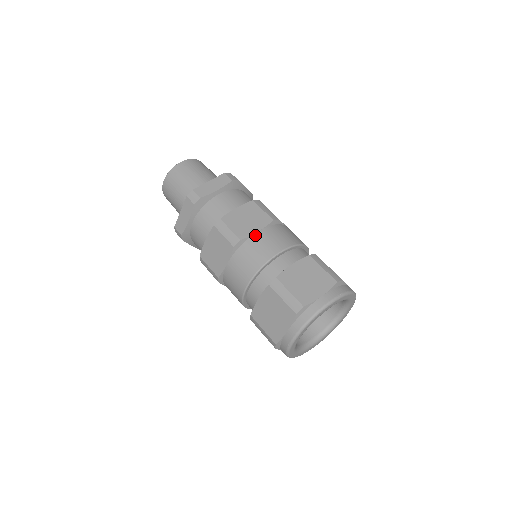
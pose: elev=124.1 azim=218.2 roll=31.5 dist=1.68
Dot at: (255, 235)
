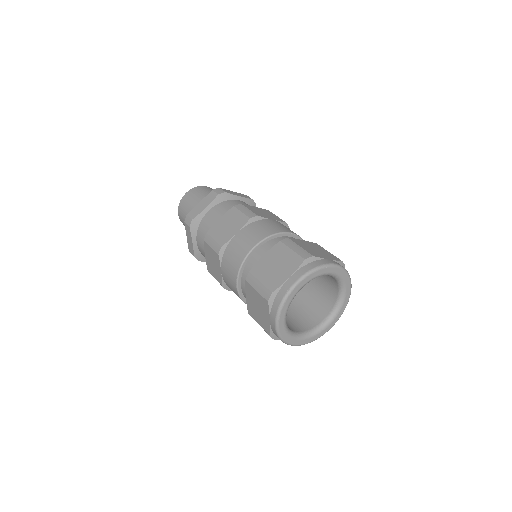
Dot at: (270, 220)
